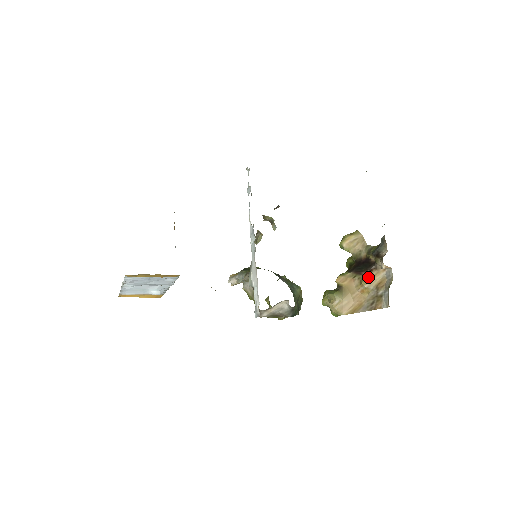
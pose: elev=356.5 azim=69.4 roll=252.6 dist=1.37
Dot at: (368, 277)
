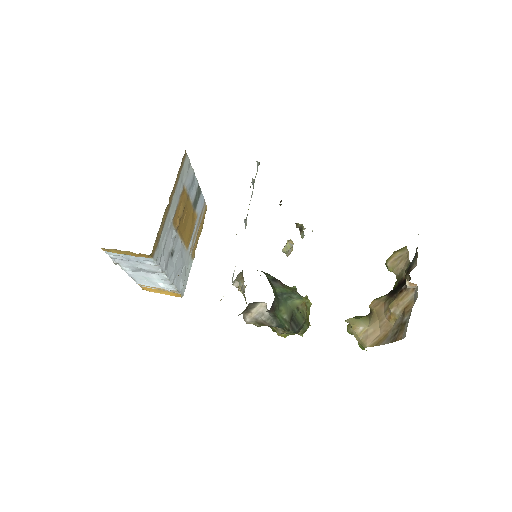
Dot at: (396, 299)
